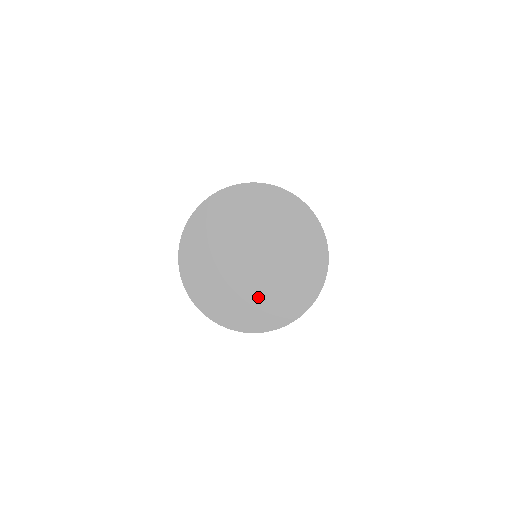
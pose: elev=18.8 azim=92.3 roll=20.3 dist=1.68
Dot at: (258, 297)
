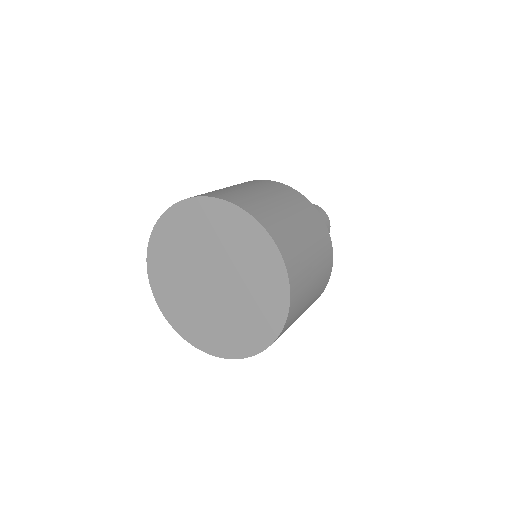
Dot at: (226, 322)
